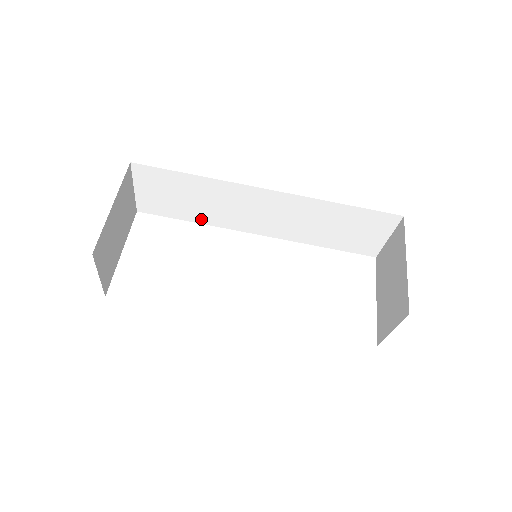
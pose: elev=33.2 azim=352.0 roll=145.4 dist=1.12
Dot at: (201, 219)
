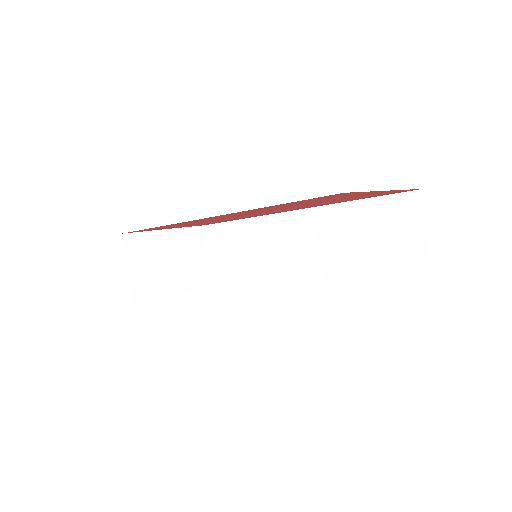
Dot at: (252, 280)
